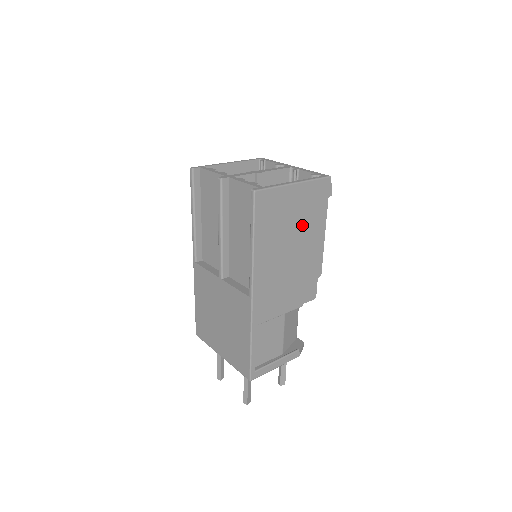
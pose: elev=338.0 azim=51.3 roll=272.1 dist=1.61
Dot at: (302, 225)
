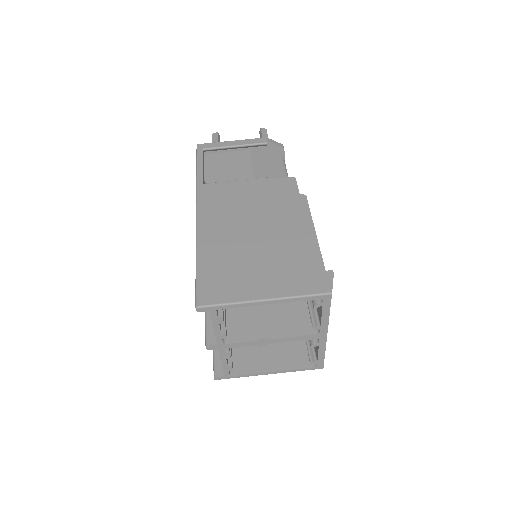
Dot at: occluded
